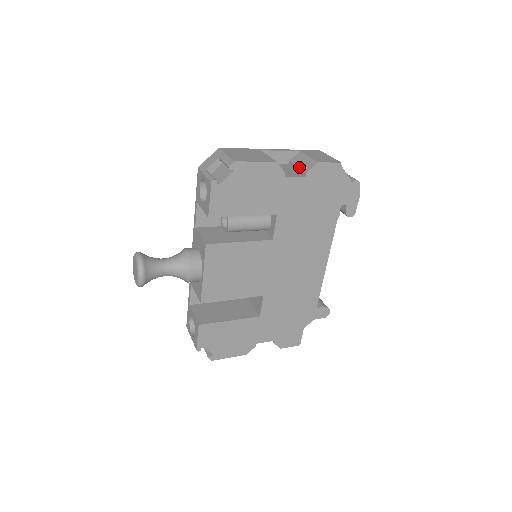
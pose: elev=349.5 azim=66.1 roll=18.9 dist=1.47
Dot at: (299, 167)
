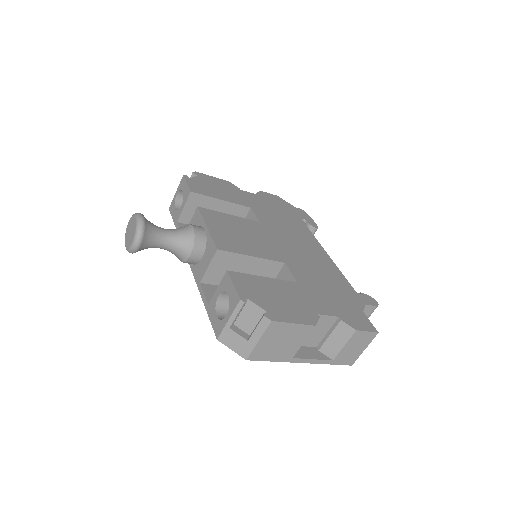
Dot at: occluded
